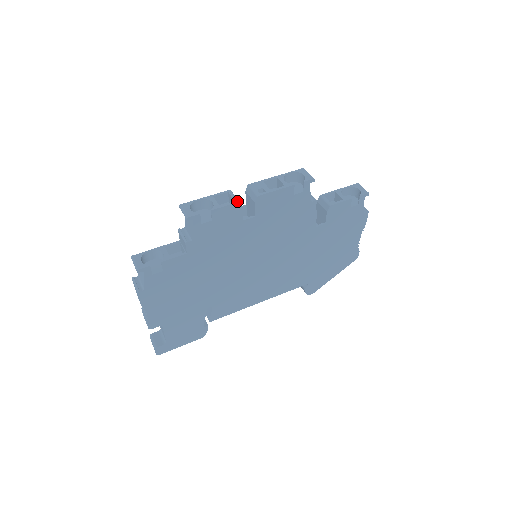
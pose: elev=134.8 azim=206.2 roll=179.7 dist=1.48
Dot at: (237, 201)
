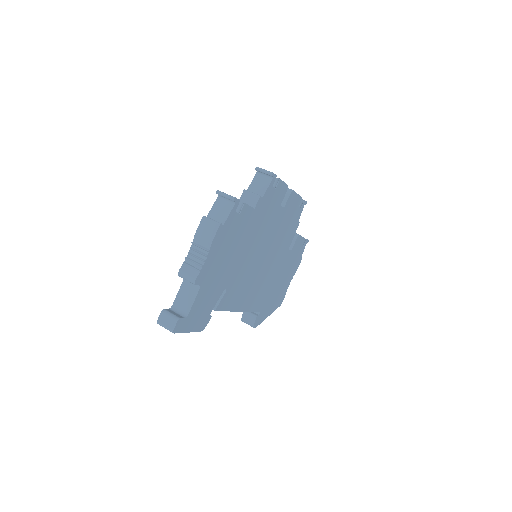
Dot at: occluded
